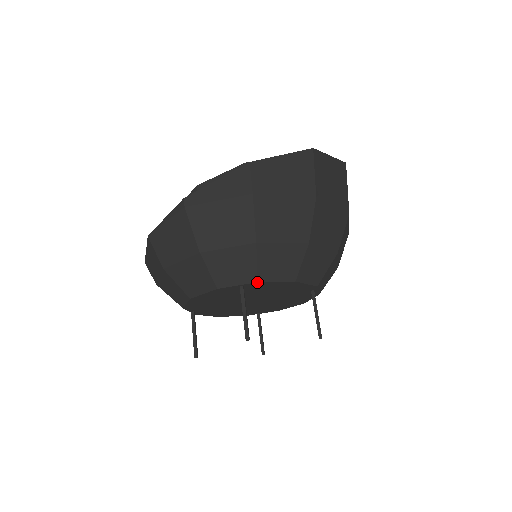
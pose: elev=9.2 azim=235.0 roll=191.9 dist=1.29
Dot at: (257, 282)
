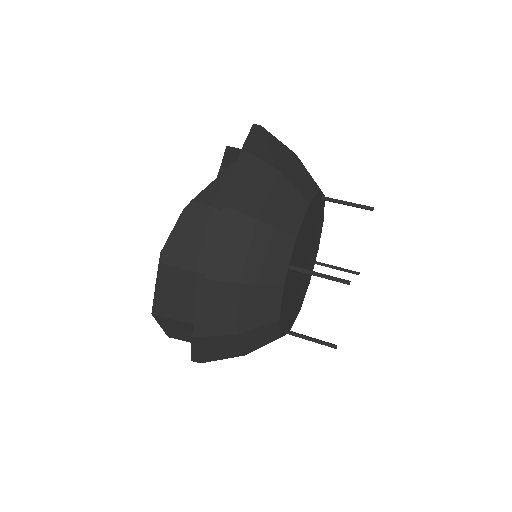
Dot at: (324, 196)
